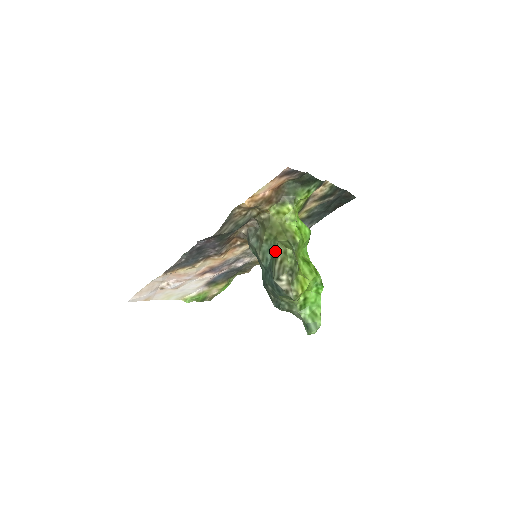
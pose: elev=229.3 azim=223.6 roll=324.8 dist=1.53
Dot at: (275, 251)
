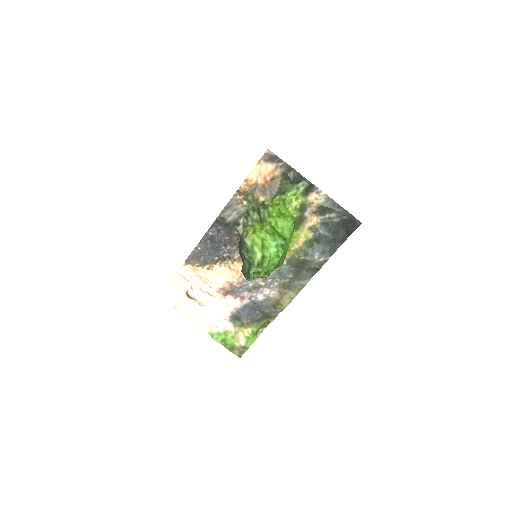
Dot at: occluded
